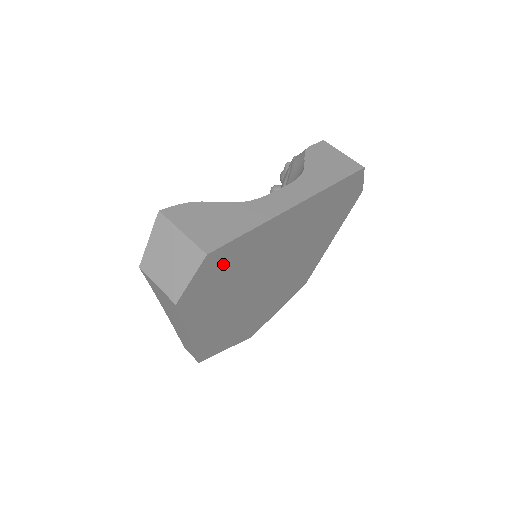
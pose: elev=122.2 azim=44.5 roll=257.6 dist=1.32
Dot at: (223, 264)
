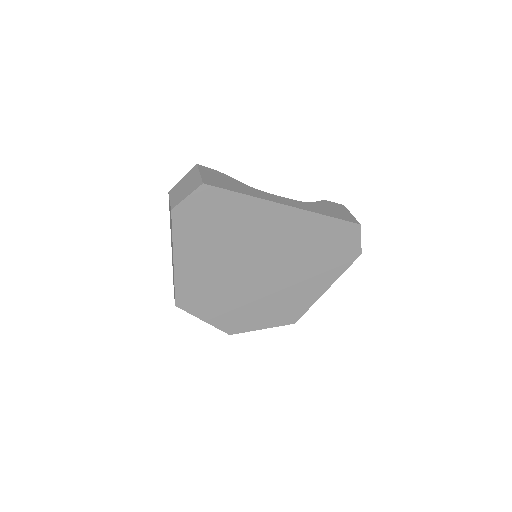
Dot at: (214, 207)
